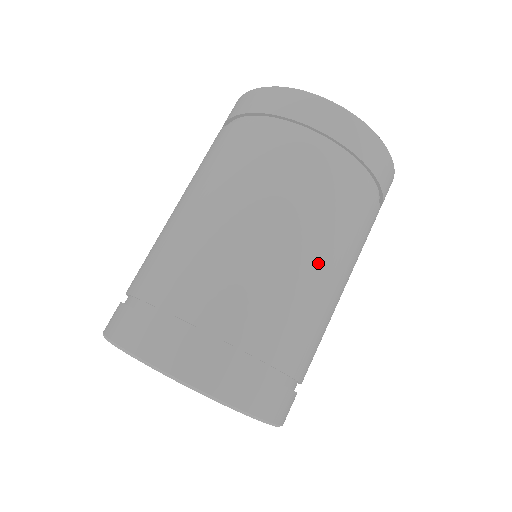
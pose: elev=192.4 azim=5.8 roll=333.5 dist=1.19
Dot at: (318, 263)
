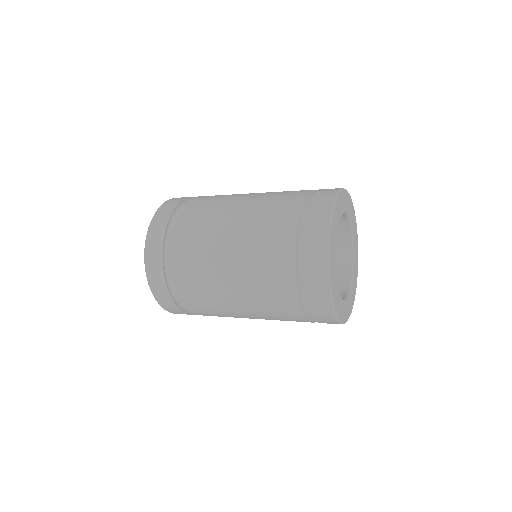
Dot at: (235, 301)
